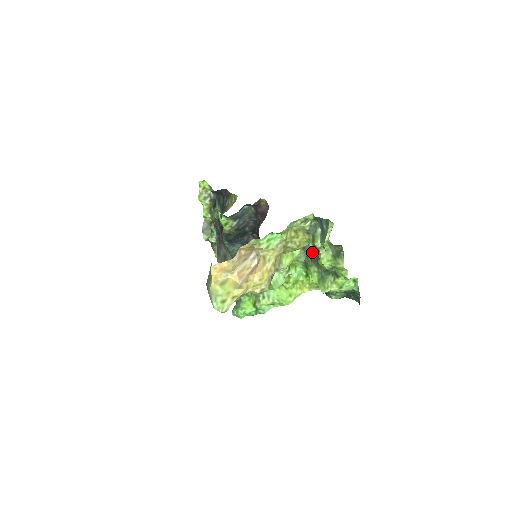
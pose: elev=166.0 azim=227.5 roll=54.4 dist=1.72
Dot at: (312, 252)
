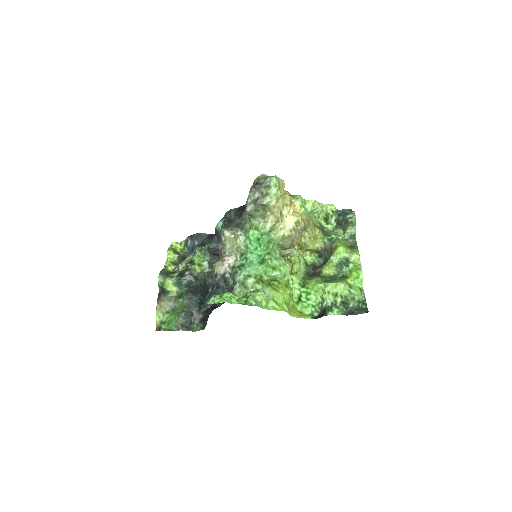
Dot at: (310, 273)
